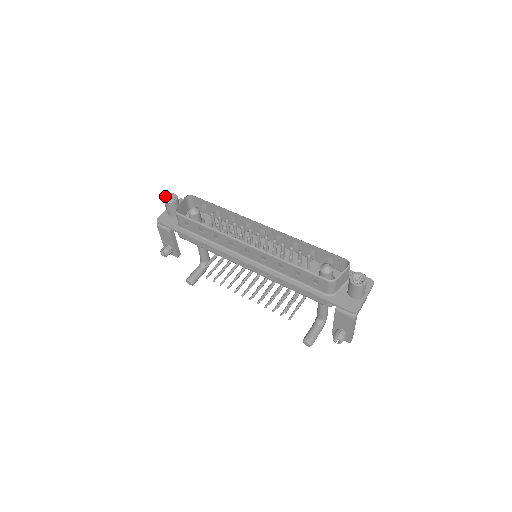
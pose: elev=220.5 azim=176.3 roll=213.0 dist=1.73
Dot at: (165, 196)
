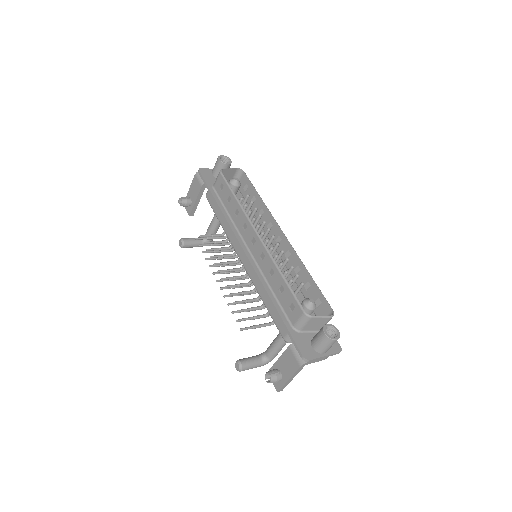
Dot at: (222, 155)
